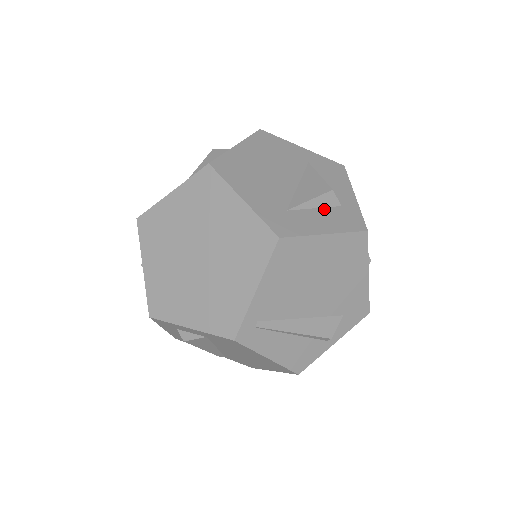
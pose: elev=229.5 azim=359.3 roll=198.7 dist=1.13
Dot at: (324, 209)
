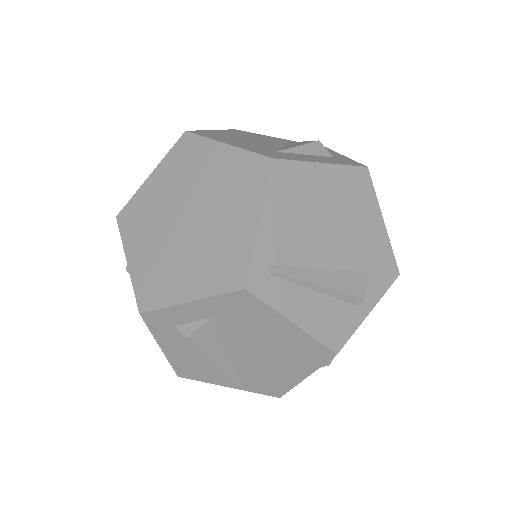
Dot at: (315, 156)
